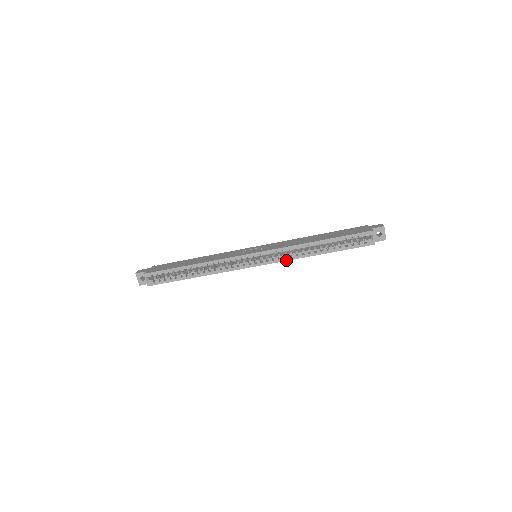
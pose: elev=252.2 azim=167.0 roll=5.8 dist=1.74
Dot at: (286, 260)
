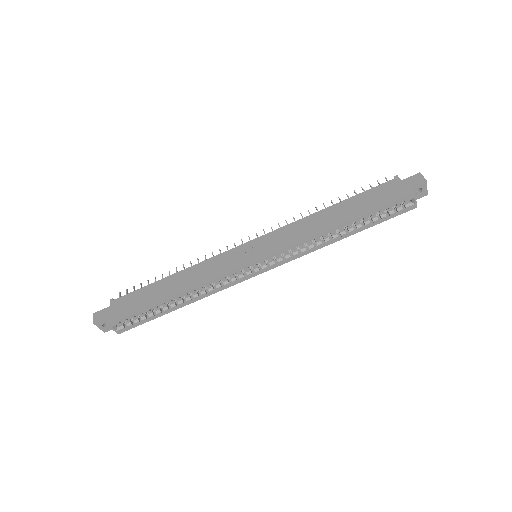
Dot at: (301, 256)
